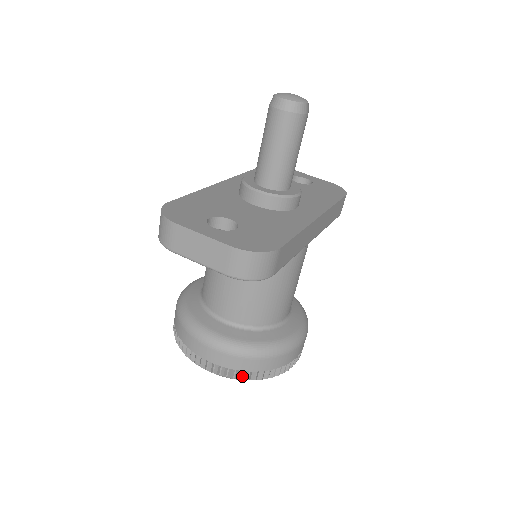
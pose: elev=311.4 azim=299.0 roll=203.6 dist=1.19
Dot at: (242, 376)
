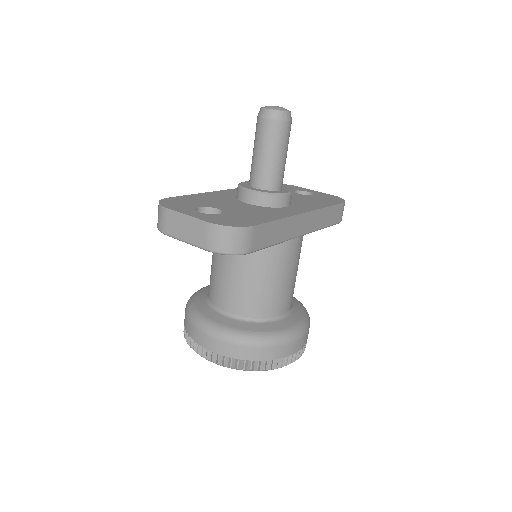
Dot at: (238, 365)
